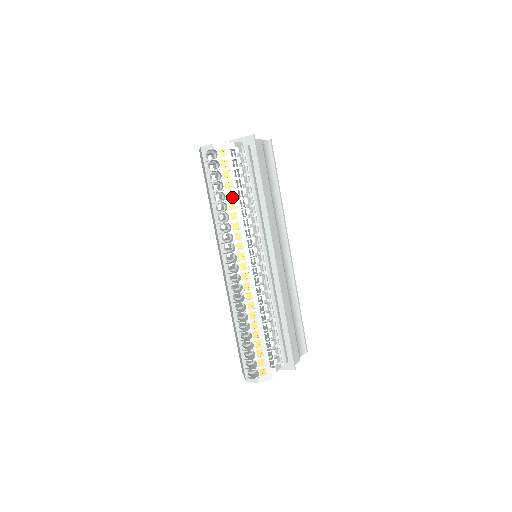
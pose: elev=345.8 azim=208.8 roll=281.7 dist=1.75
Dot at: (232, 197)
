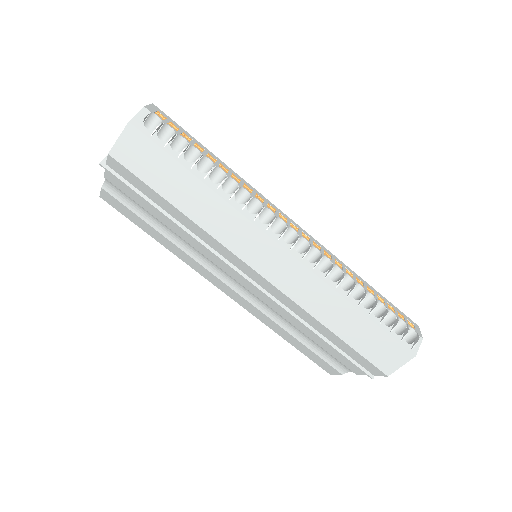
Dot at: (214, 160)
